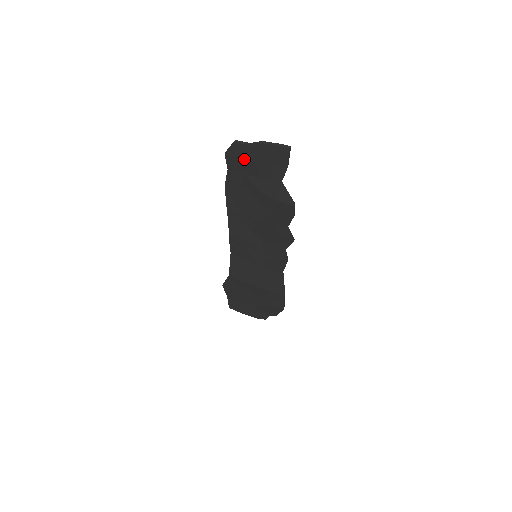
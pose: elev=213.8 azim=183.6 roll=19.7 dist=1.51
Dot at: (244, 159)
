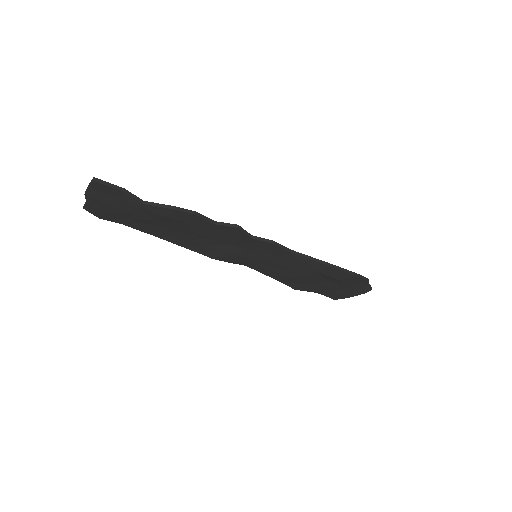
Dot at: (106, 211)
